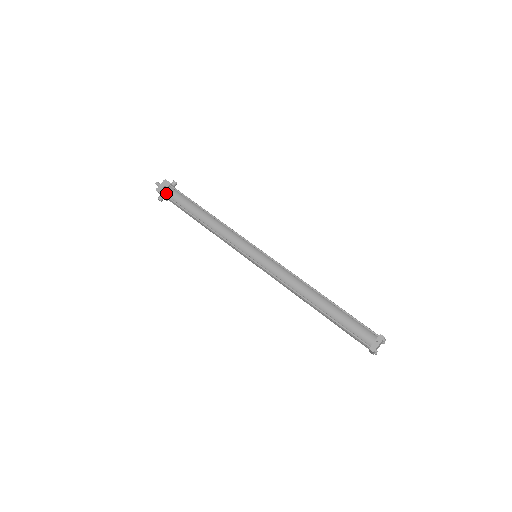
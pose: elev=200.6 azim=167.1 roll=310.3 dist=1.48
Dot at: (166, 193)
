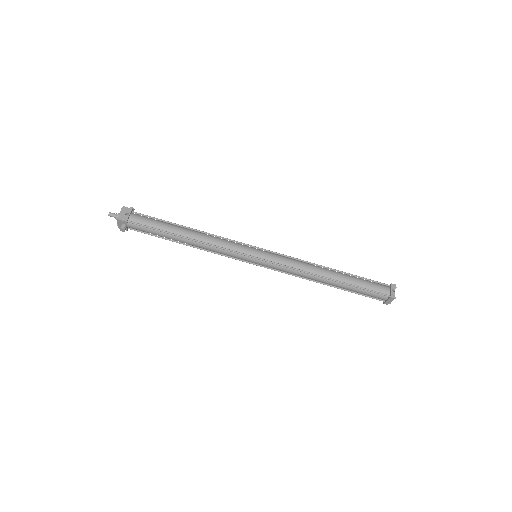
Dot at: (131, 220)
